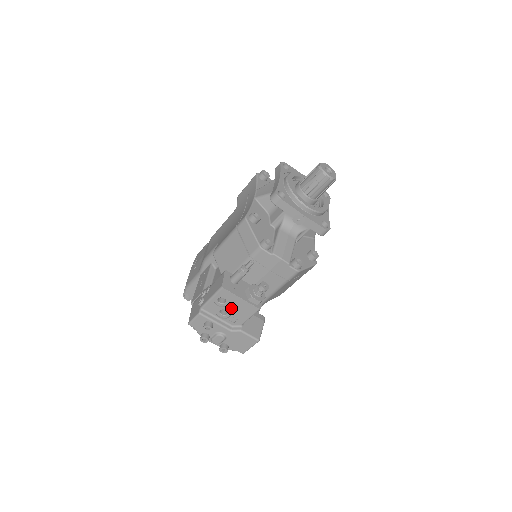
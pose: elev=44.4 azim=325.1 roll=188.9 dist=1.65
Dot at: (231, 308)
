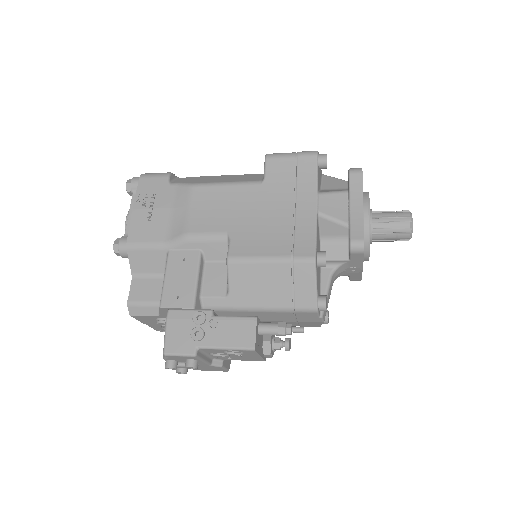
Dot at: (236, 355)
